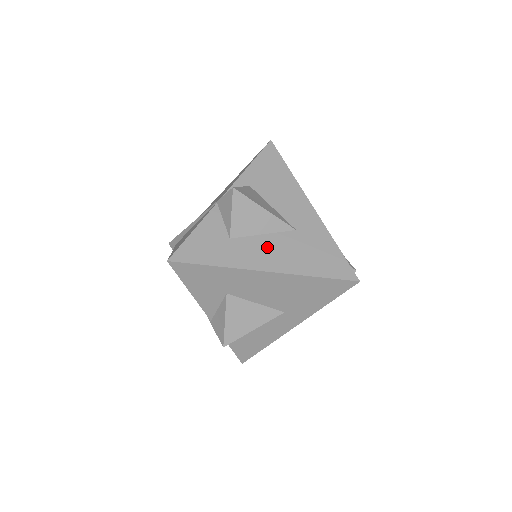
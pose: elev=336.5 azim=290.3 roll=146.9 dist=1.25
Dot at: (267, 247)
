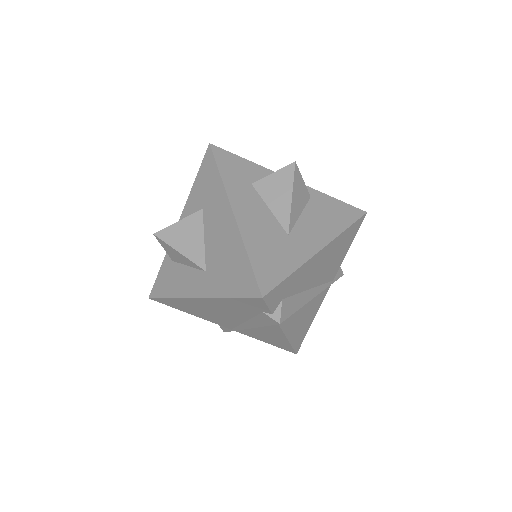
Dot at: (258, 212)
